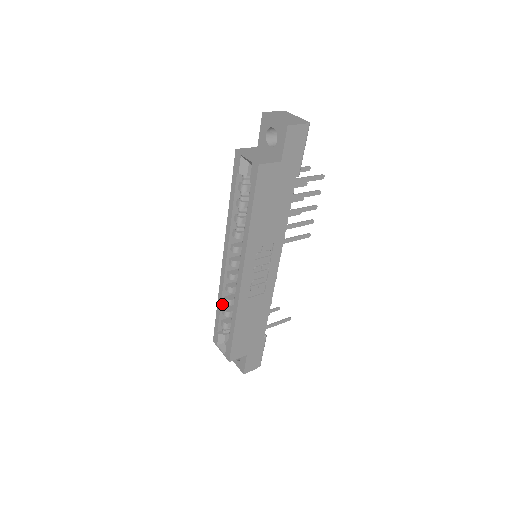
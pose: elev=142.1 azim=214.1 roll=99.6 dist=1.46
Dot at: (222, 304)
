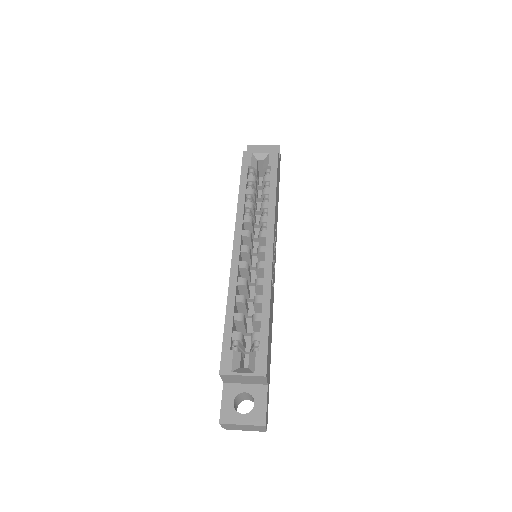
Dot at: (234, 305)
